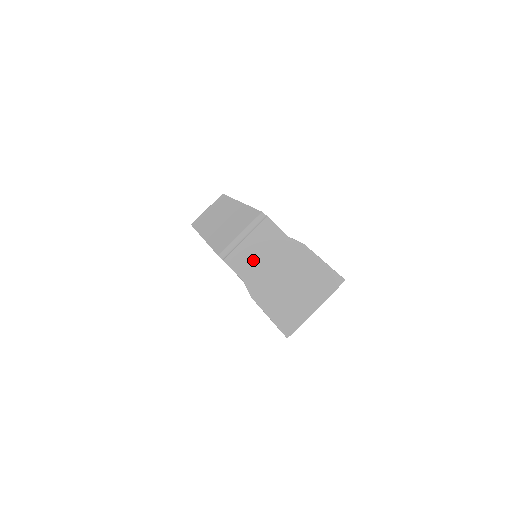
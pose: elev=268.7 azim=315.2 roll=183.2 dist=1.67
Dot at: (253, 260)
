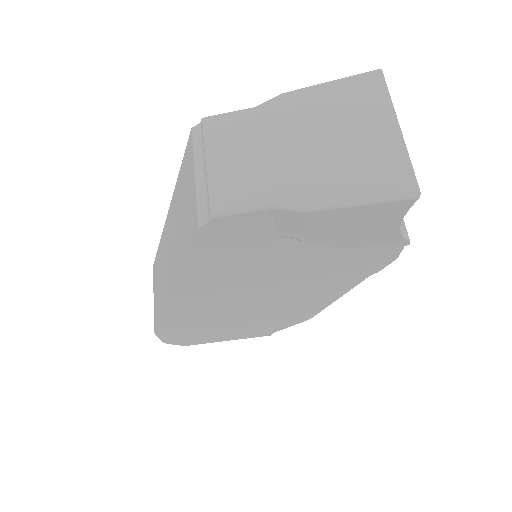
Dot at: (248, 172)
